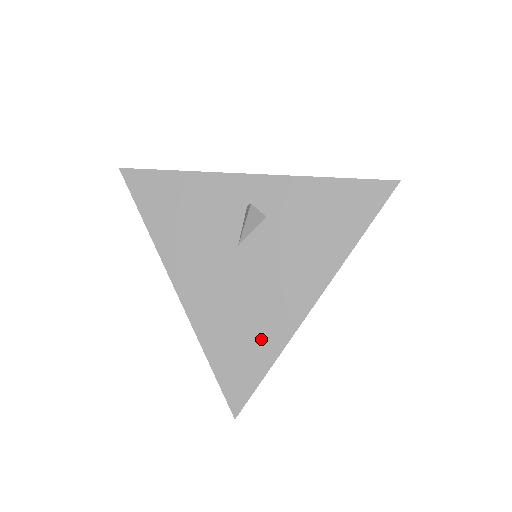
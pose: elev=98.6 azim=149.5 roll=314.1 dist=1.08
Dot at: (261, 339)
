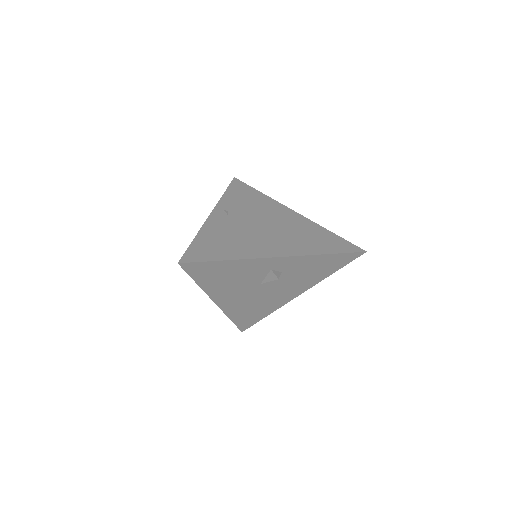
Dot at: (264, 310)
